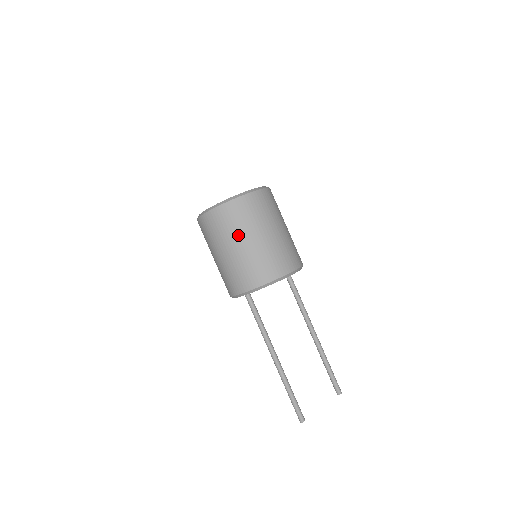
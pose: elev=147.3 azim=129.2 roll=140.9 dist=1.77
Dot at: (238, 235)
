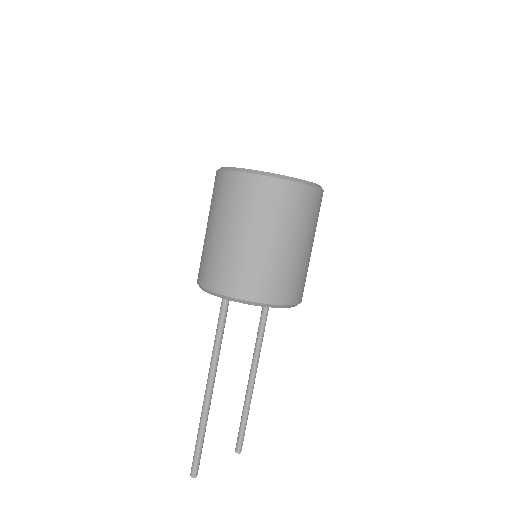
Dot at: (274, 227)
